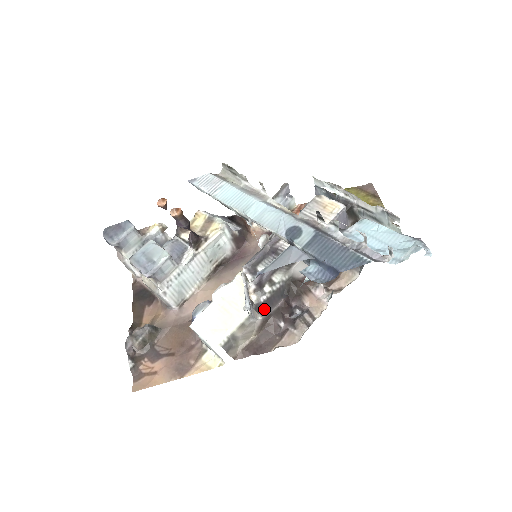
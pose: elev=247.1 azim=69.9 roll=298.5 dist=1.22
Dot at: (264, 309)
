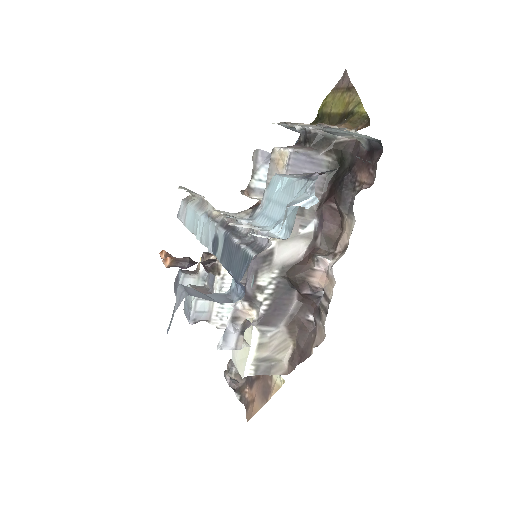
Dot at: (276, 316)
